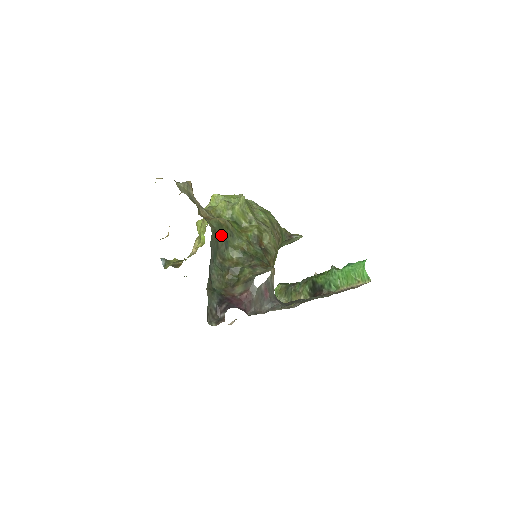
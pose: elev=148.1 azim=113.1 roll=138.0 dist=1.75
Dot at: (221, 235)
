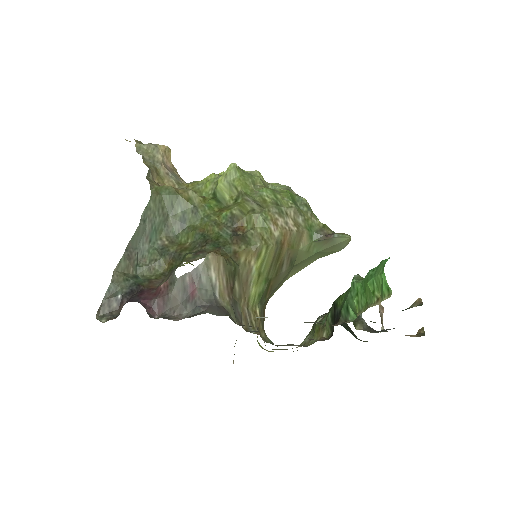
Dot at: (175, 209)
